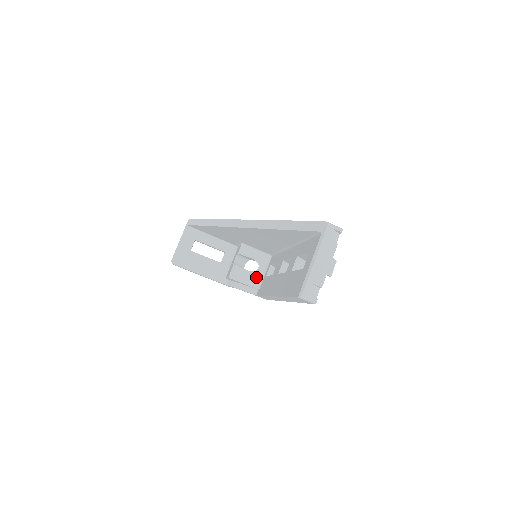
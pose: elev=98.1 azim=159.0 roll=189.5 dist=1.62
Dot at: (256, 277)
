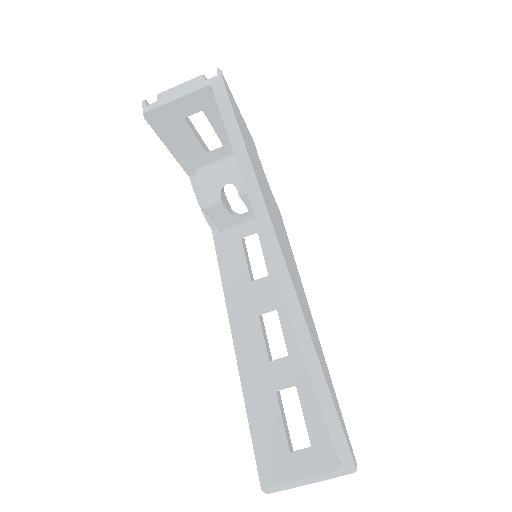
Dot at: (231, 222)
